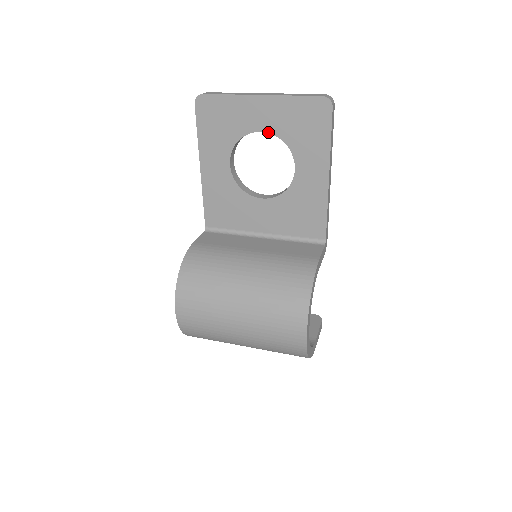
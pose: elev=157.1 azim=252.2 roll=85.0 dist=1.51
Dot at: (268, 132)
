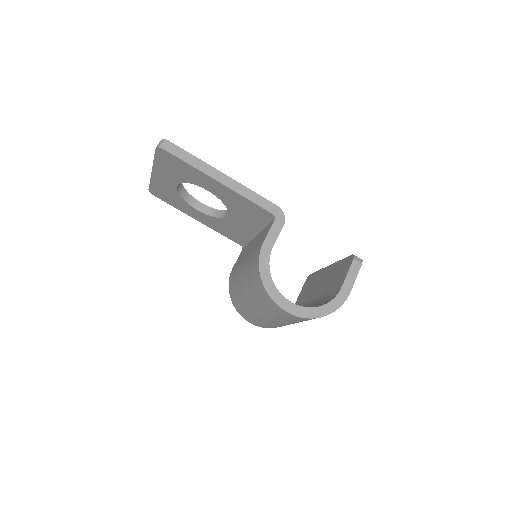
Dot at: occluded
